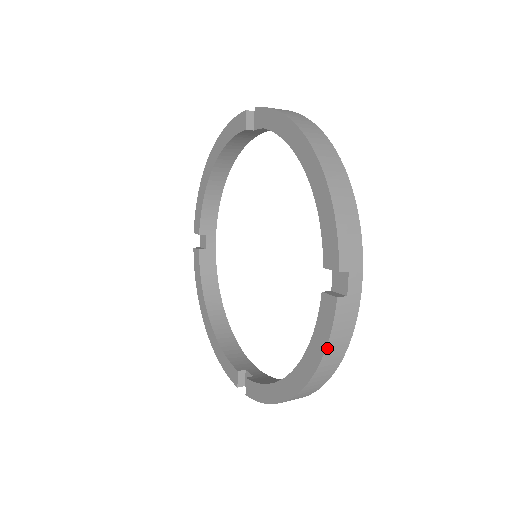
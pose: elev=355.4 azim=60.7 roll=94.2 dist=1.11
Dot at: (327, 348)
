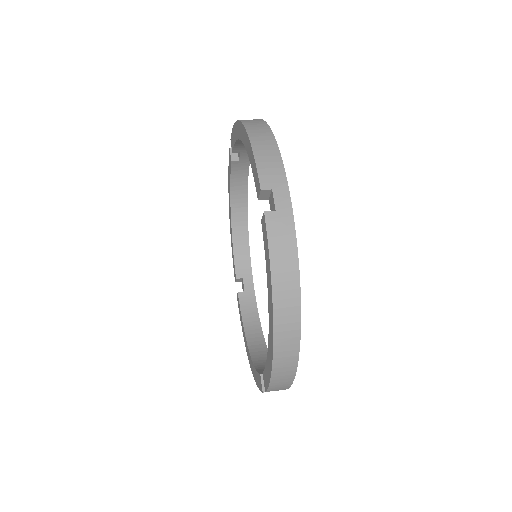
Dot at: (272, 266)
